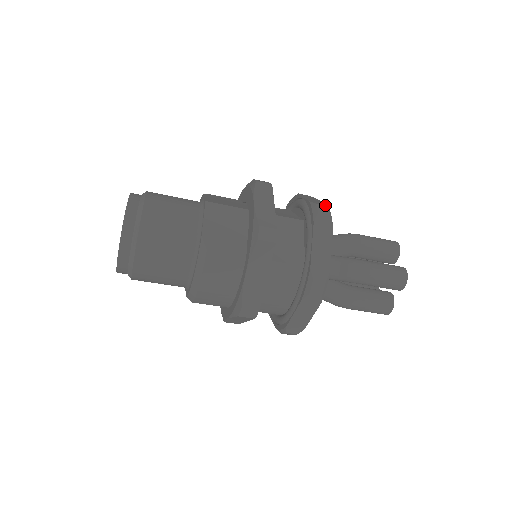
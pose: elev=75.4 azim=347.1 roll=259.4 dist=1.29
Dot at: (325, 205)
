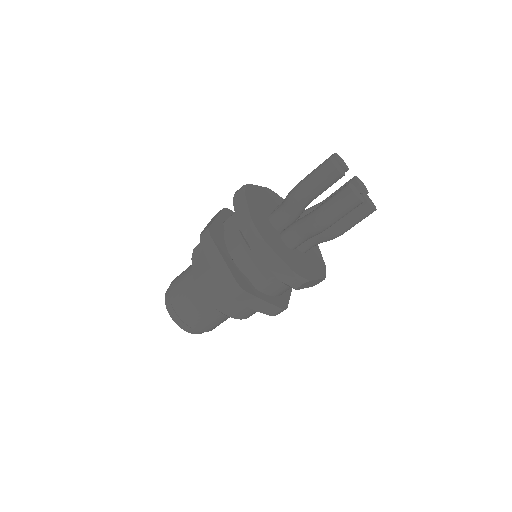
Dot at: (248, 227)
